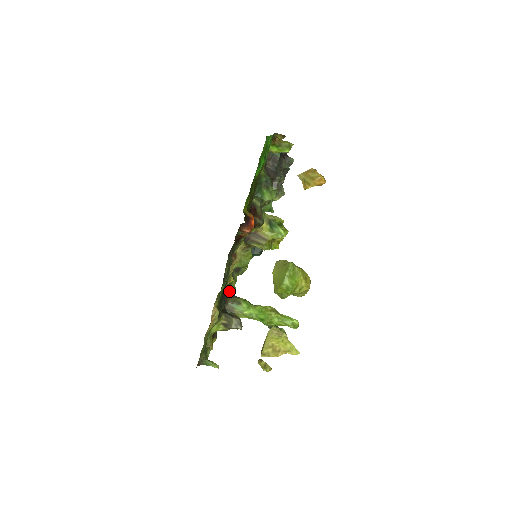
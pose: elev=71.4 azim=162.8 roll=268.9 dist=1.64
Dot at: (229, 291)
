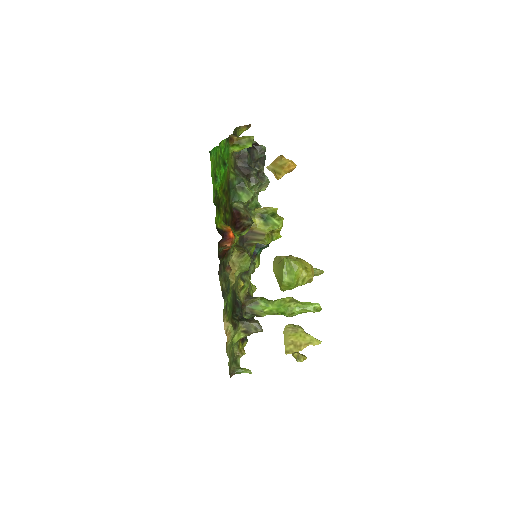
Dot at: (244, 294)
